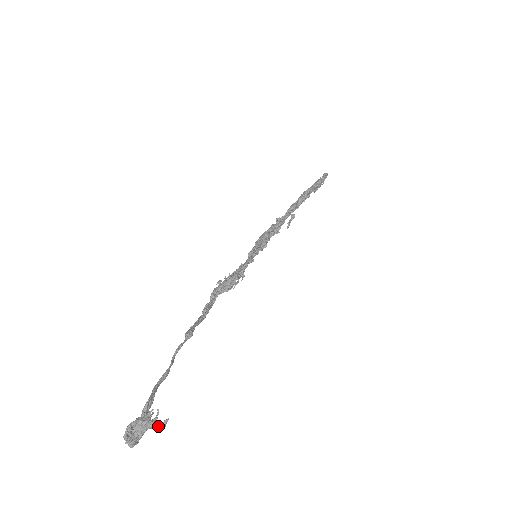
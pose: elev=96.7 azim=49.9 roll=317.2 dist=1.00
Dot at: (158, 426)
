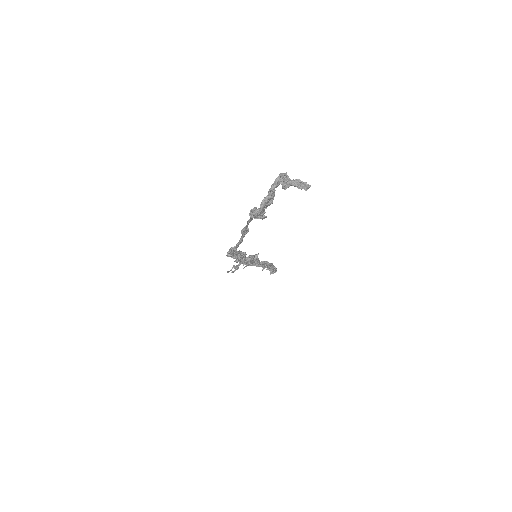
Dot at: (305, 185)
